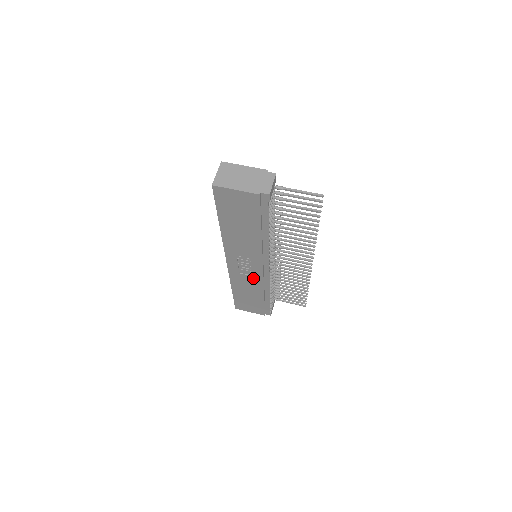
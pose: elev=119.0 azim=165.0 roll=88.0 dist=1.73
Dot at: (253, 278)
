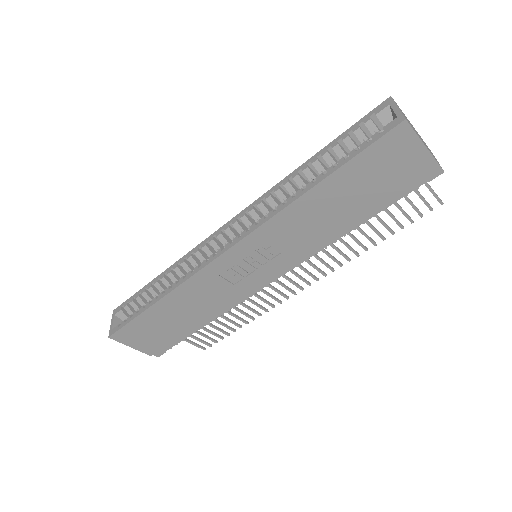
Dot at: (230, 289)
